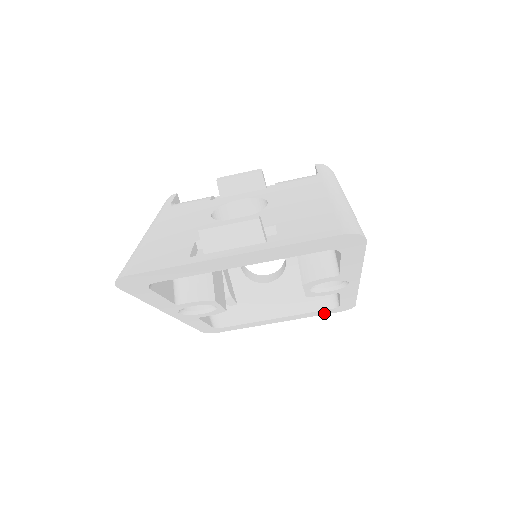
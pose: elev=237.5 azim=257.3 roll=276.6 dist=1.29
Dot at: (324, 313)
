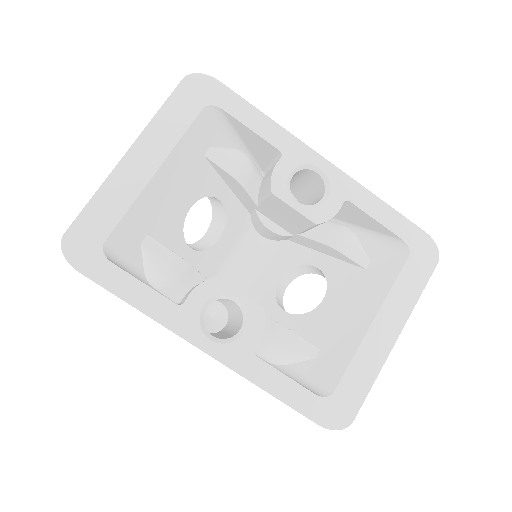
Dot at: (421, 278)
